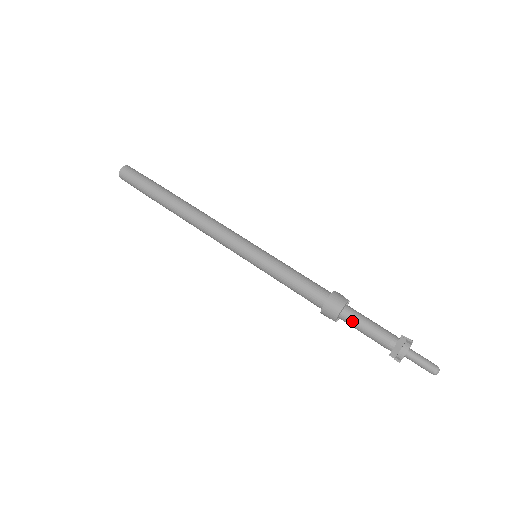
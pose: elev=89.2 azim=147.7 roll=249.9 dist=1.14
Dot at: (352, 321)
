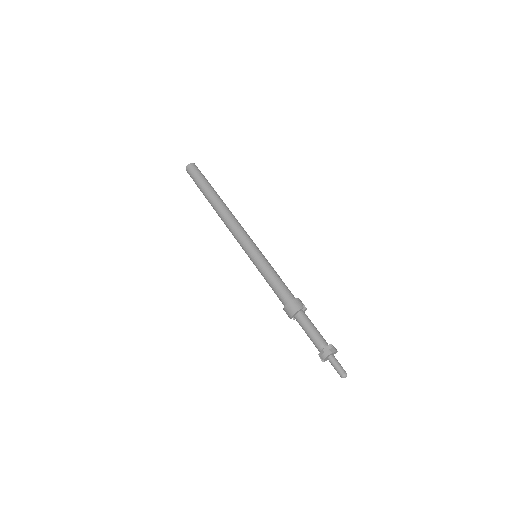
Dot at: (301, 323)
